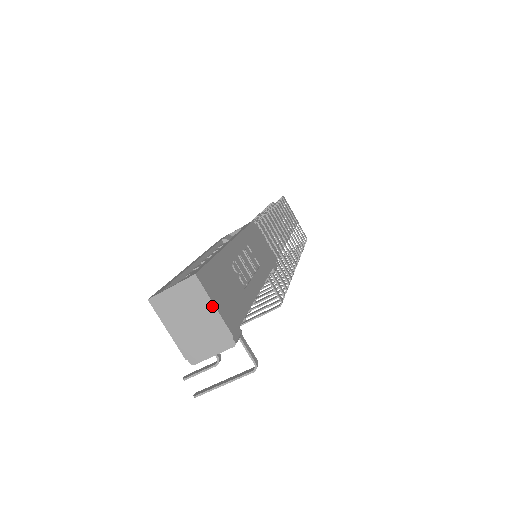
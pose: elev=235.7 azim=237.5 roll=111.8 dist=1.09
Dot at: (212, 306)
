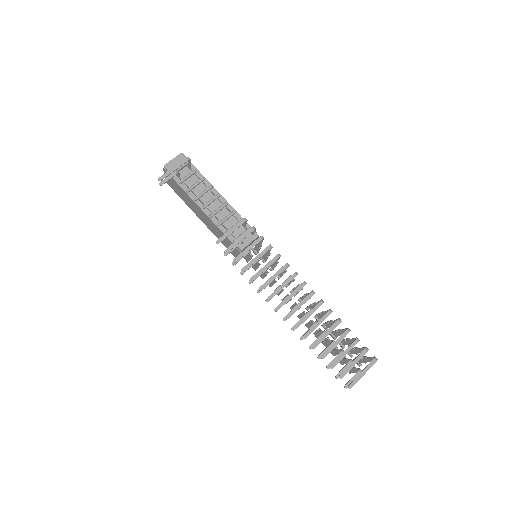
Dot at: occluded
